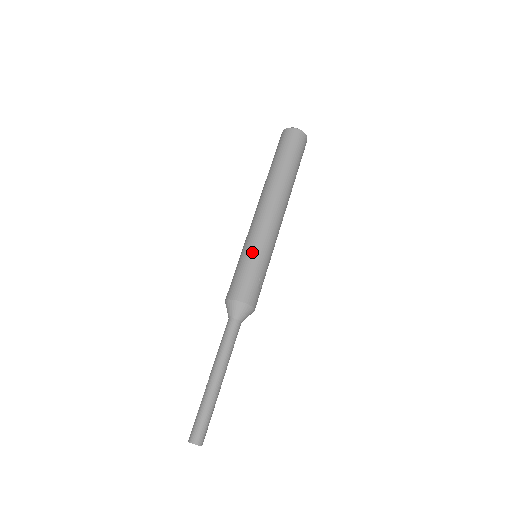
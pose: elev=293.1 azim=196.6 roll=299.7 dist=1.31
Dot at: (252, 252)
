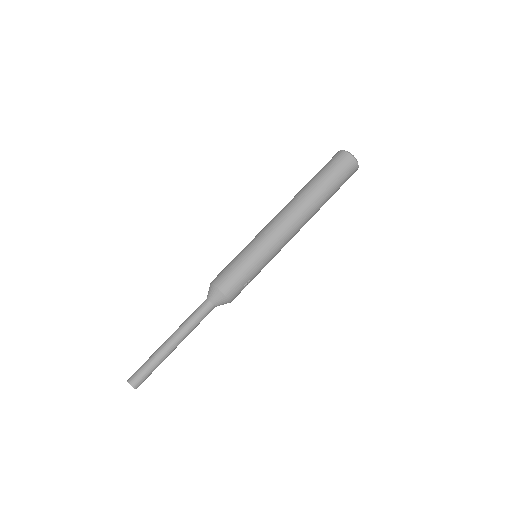
Dot at: (256, 256)
